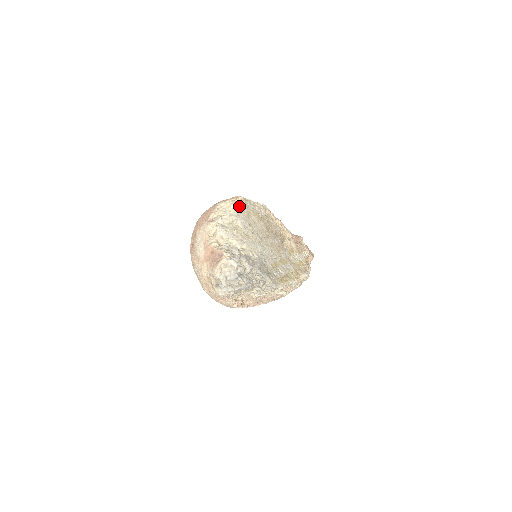
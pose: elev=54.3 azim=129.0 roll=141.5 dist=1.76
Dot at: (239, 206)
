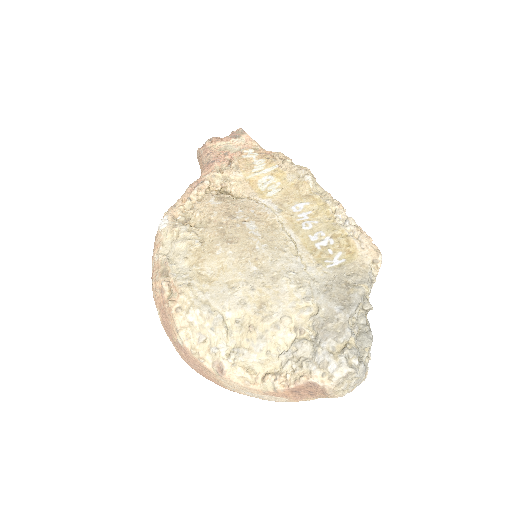
Dot at: (190, 302)
